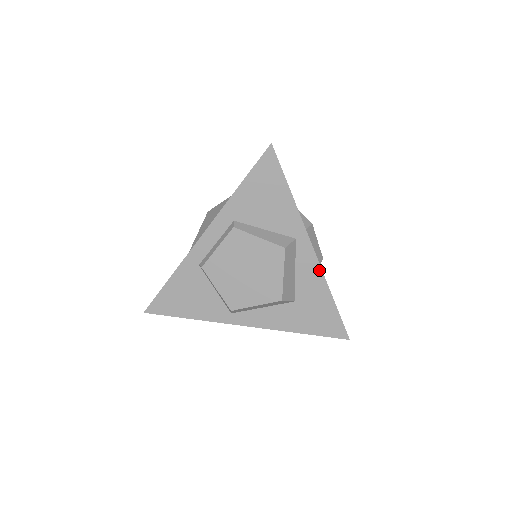
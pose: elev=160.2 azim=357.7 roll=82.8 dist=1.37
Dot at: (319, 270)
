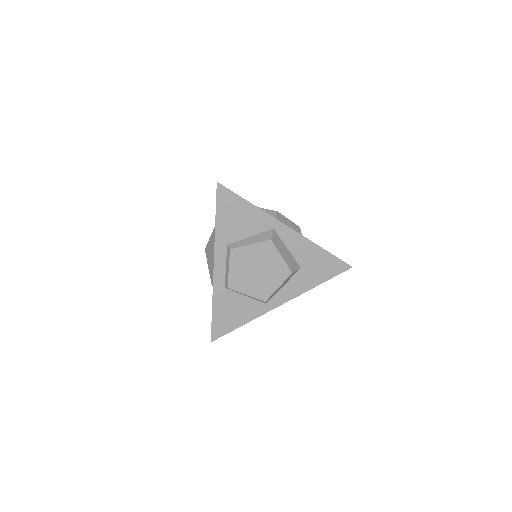
Dot at: (302, 238)
